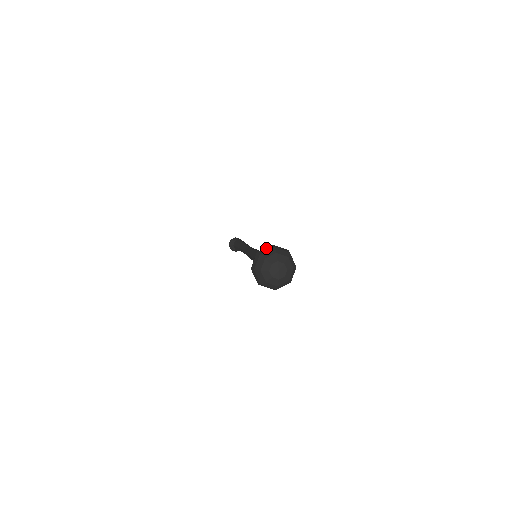
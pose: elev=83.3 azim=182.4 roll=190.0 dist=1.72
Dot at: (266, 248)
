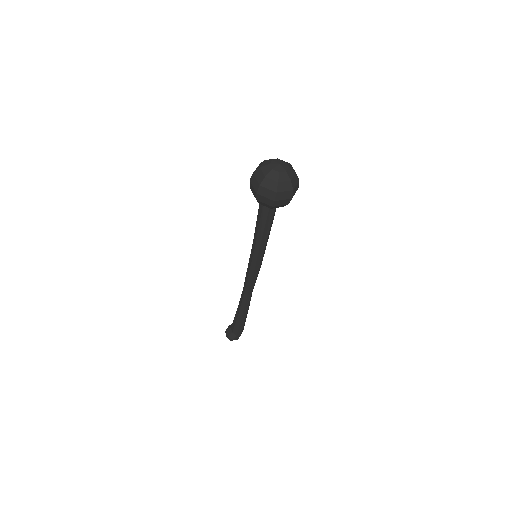
Dot at: occluded
